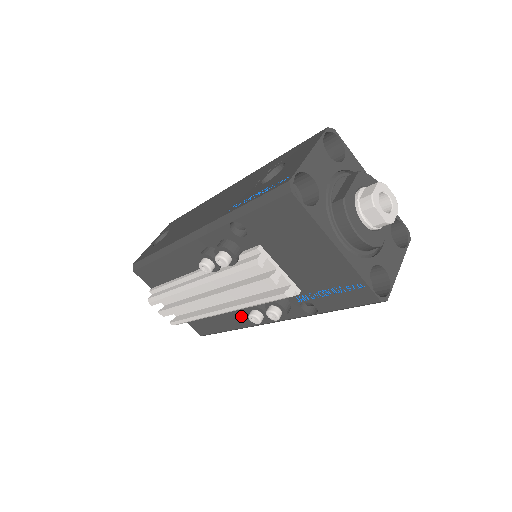
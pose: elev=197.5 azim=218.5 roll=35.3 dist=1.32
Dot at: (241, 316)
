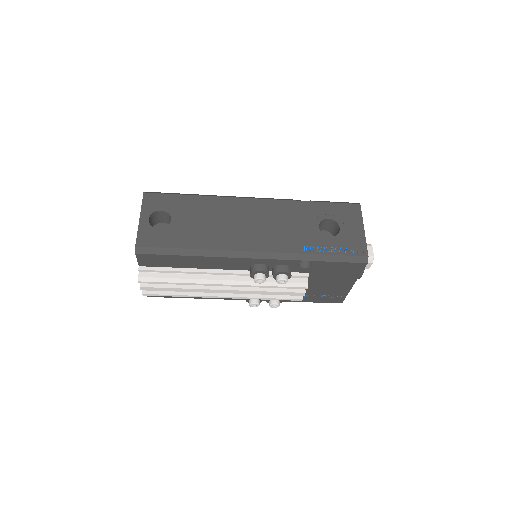
Dot at: occluded
